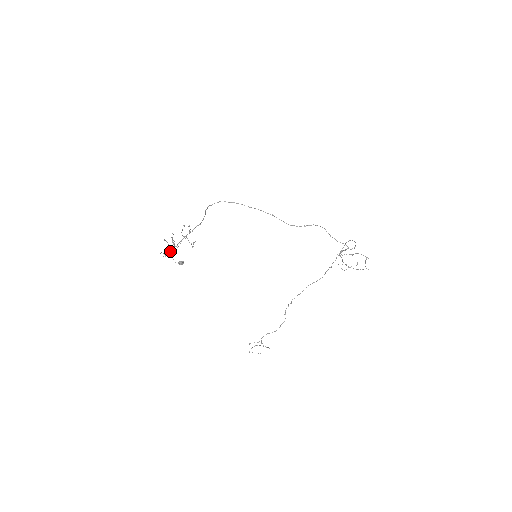
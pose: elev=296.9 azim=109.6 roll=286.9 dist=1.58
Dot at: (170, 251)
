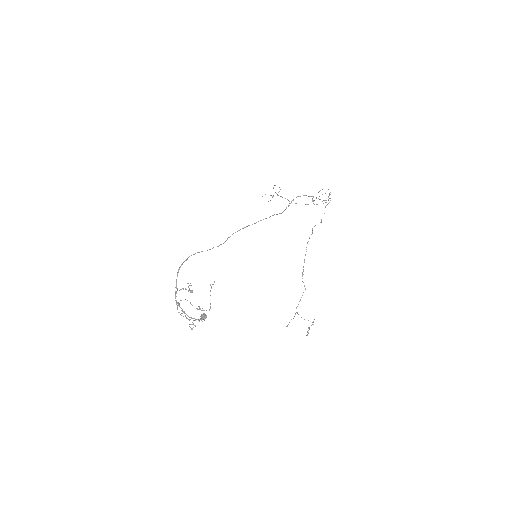
Dot at: (185, 316)
